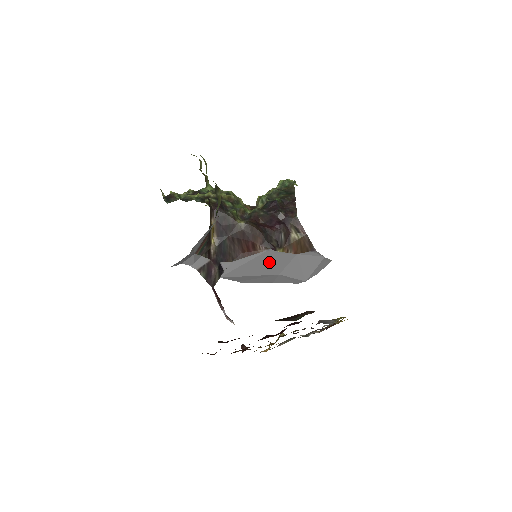
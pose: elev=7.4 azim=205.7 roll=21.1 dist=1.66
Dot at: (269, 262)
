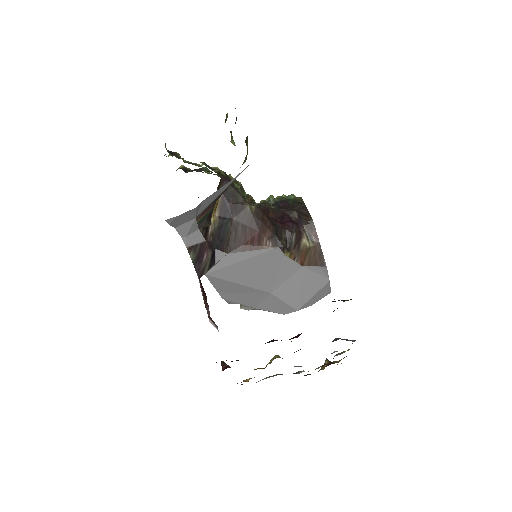
Dot at: (268, 269)
